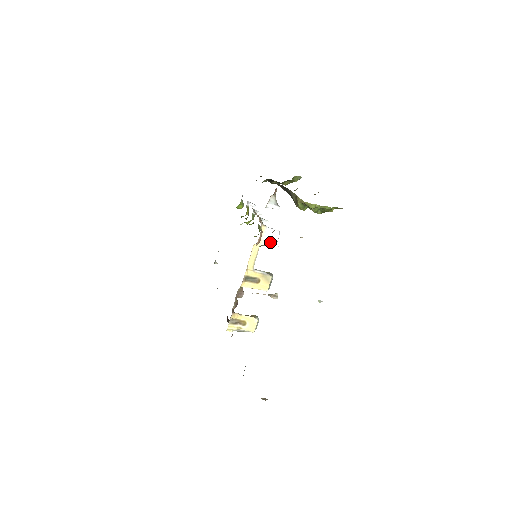
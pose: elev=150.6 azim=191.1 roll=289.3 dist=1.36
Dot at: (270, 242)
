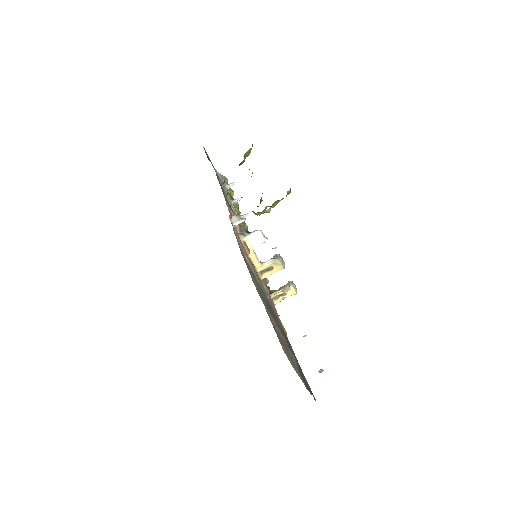
Dot at: (259, 242)
